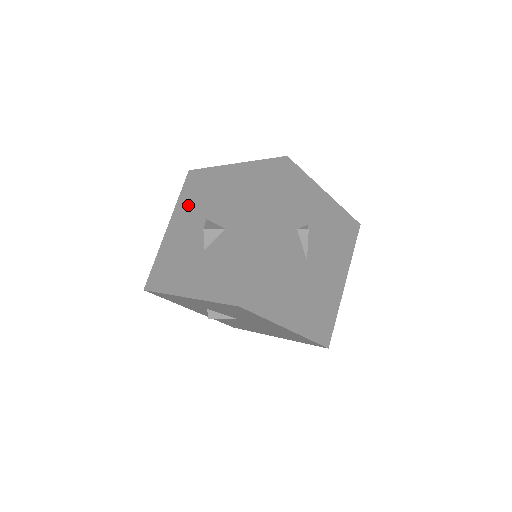
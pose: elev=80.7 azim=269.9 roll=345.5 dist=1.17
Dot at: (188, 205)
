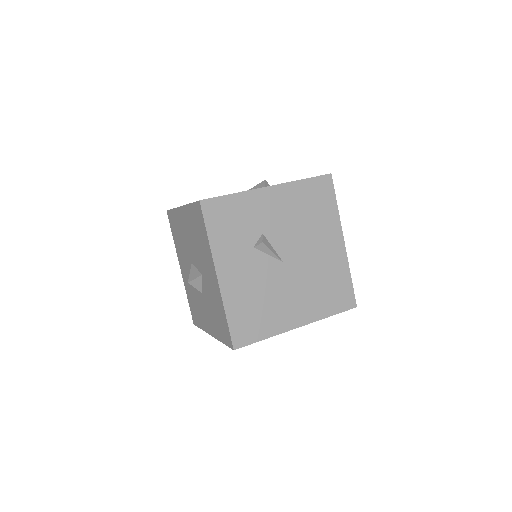
Dot at: (179, 248)
